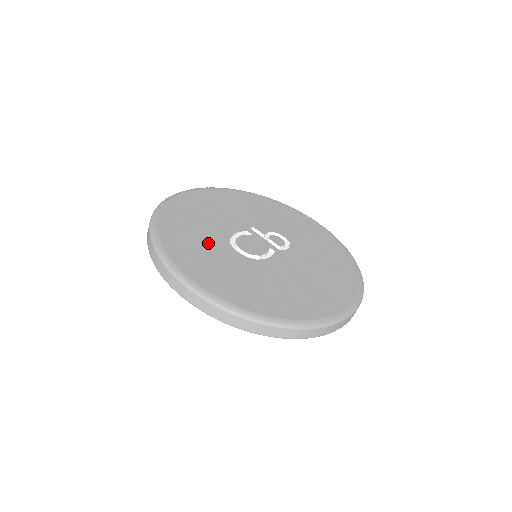
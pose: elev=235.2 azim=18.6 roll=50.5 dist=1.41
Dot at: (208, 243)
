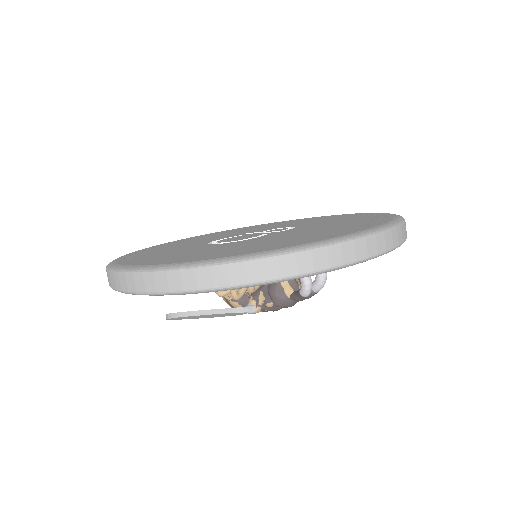
Dot at: (177, 249)
